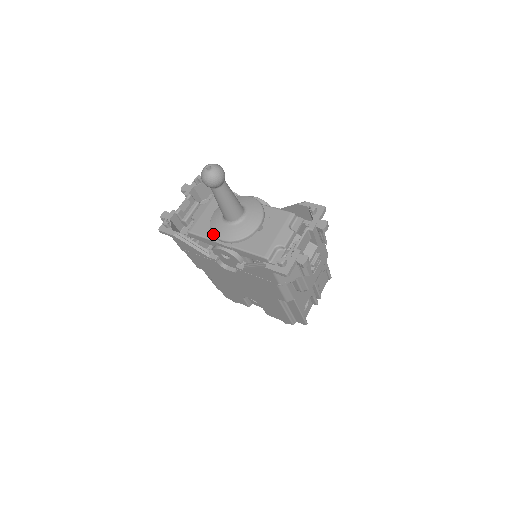
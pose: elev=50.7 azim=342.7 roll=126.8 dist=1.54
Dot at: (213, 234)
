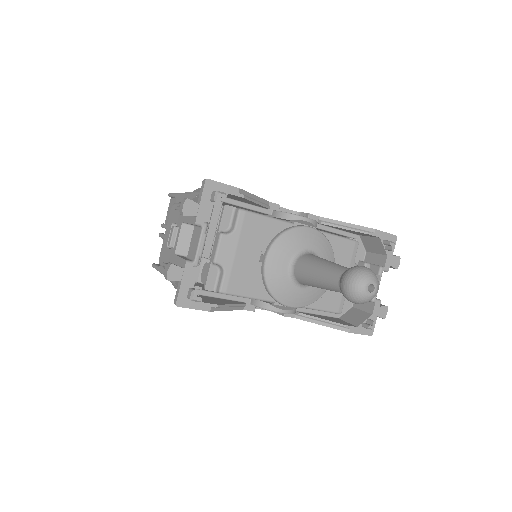
Dot at: (277, 301)
